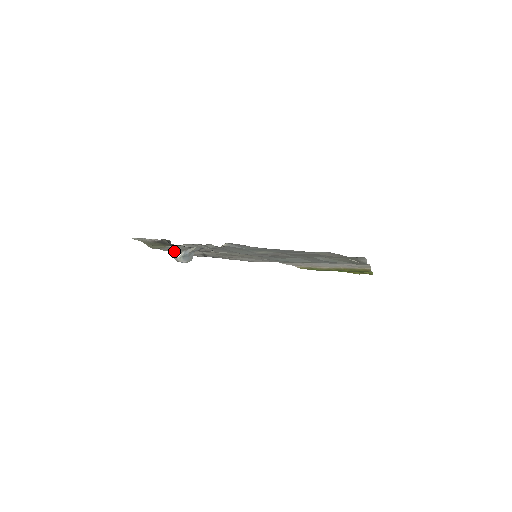
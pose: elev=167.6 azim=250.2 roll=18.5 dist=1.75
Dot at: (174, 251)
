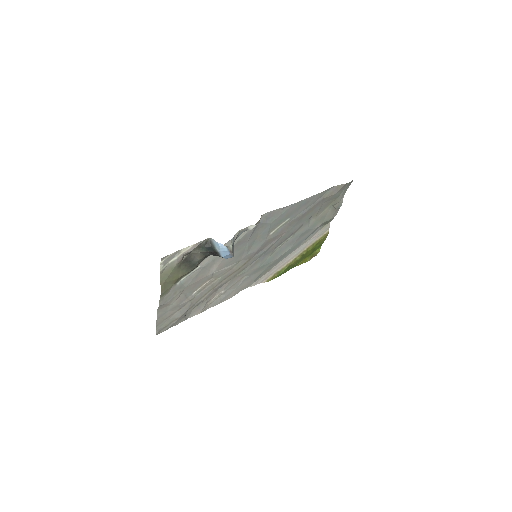
Dot at: occluded
